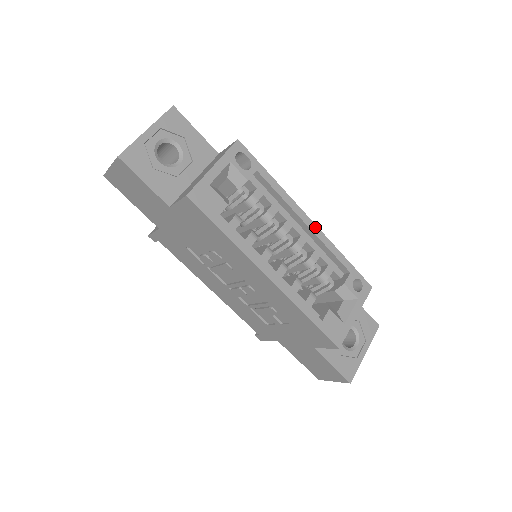
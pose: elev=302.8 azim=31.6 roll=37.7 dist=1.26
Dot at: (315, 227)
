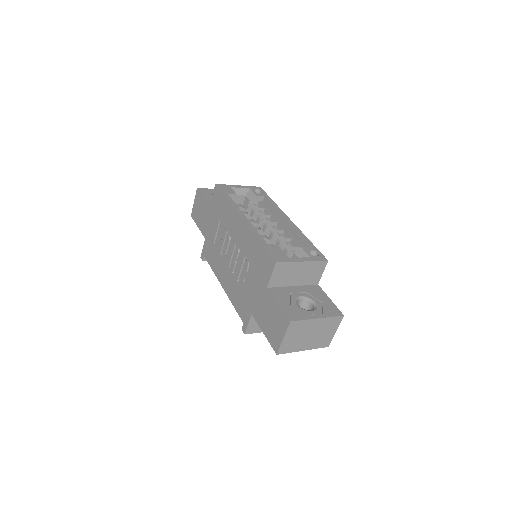
Dot at: (292, 223)
